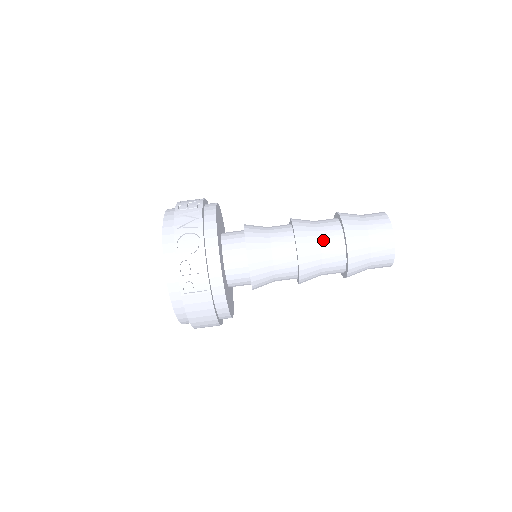
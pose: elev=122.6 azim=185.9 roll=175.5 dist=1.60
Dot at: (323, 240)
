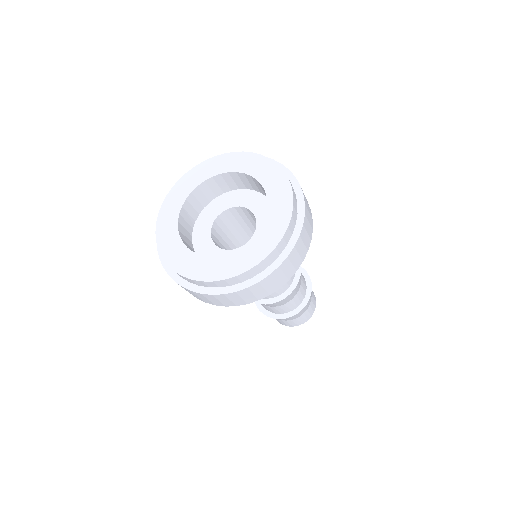
Dot at: occluded
